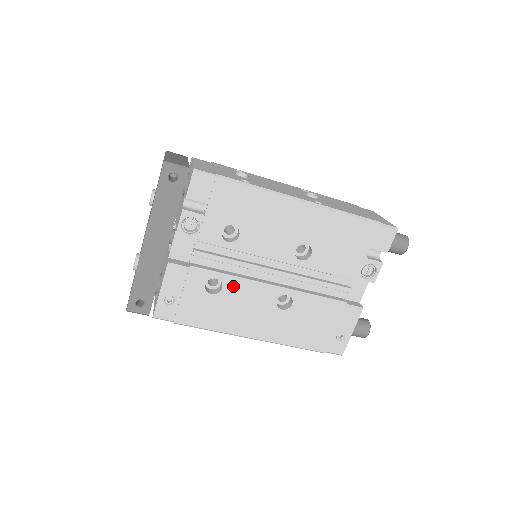
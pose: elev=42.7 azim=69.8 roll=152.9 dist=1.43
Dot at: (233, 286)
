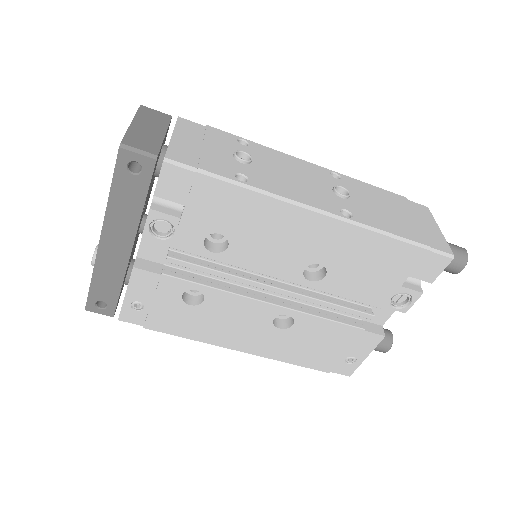
Dot at: (218, 300)
